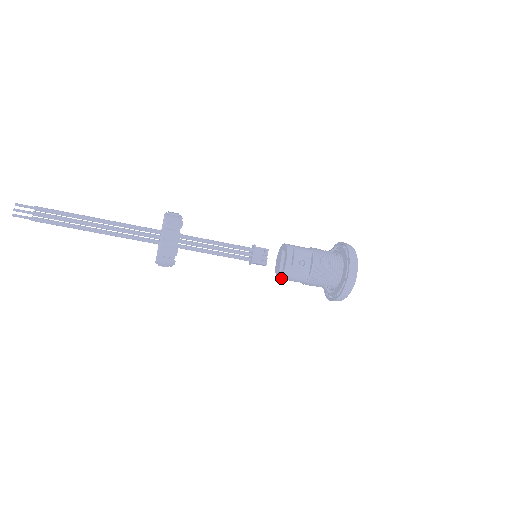
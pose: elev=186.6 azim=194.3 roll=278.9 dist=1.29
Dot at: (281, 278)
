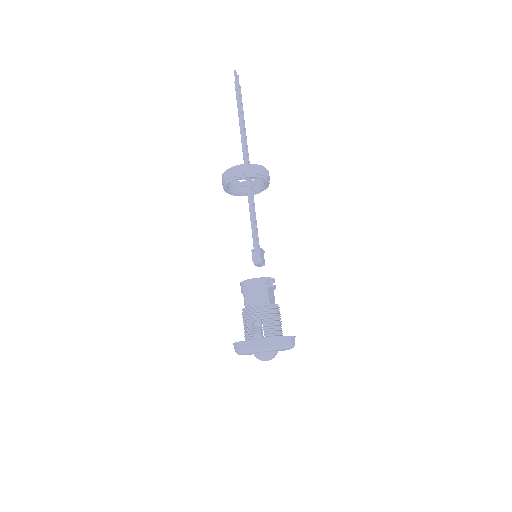
Dot at: (256, 280)
